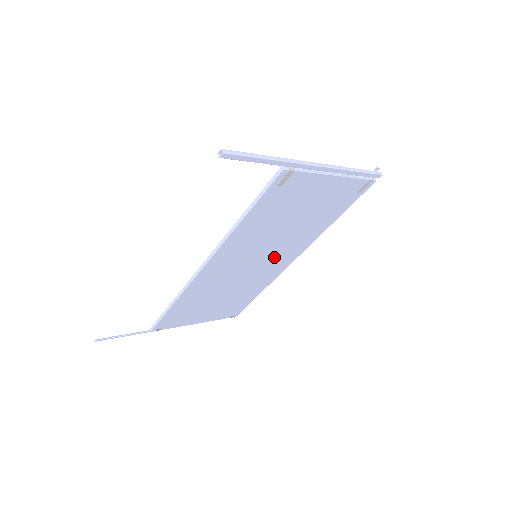
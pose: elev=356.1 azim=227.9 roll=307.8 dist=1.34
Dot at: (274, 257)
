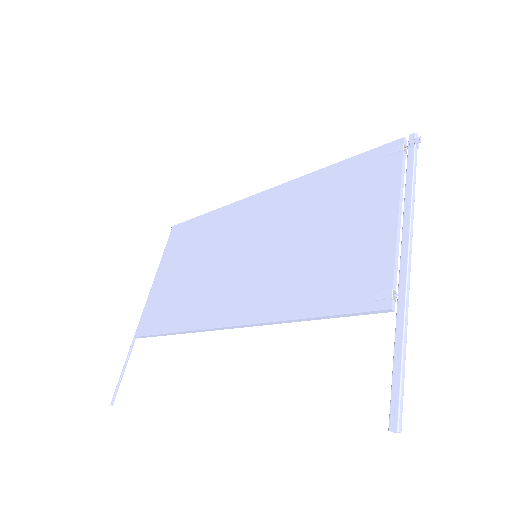
Dot at: (262, 229)
